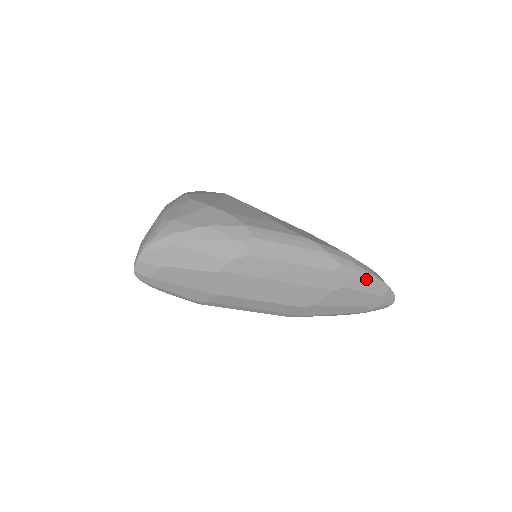
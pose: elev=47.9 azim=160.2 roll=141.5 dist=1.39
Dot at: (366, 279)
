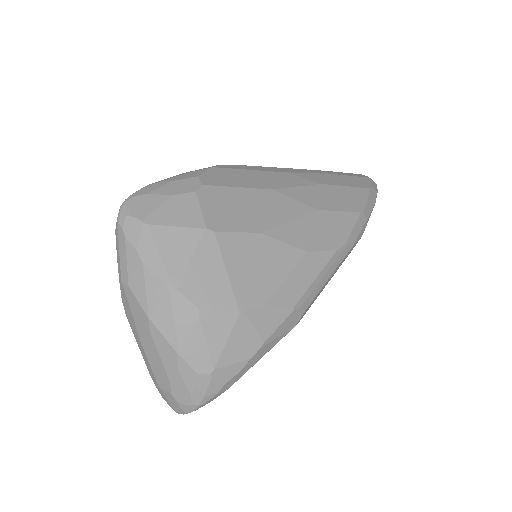
Dot at: occluded
